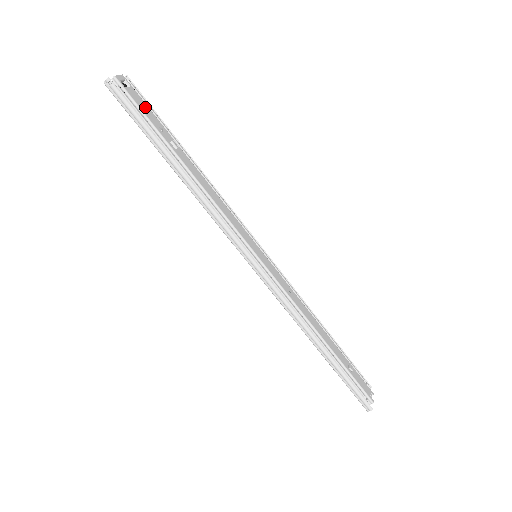
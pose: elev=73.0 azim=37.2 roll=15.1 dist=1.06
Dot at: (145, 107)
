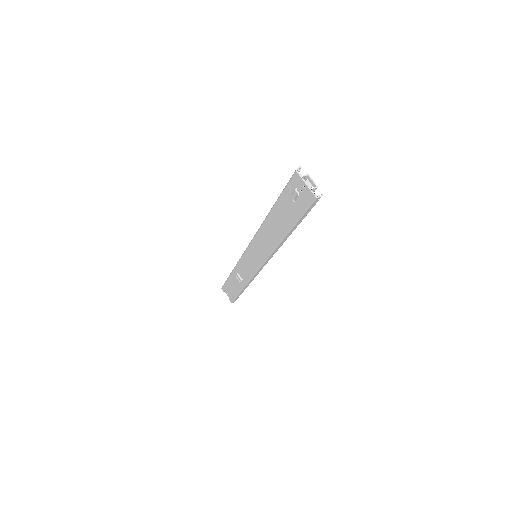
Dot at: occluded
